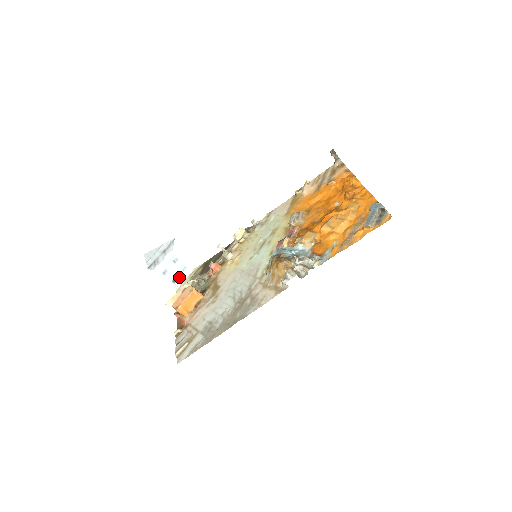
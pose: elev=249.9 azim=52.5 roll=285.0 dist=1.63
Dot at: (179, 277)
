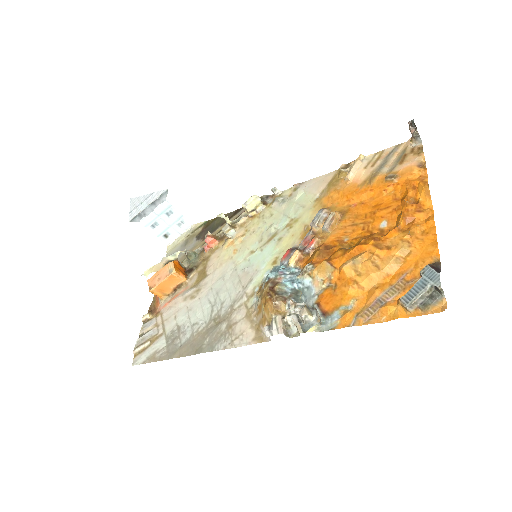
Dot at: (173, 232)
